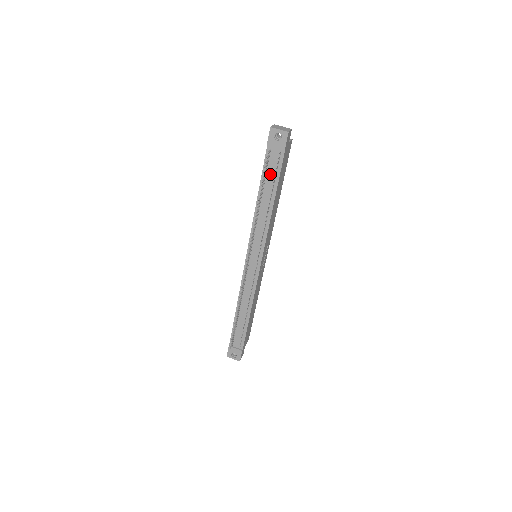
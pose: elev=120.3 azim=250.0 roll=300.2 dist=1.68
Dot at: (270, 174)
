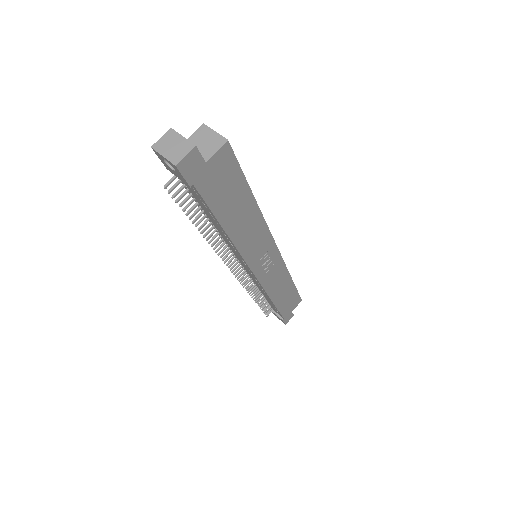
Dot at: (199, 201)
